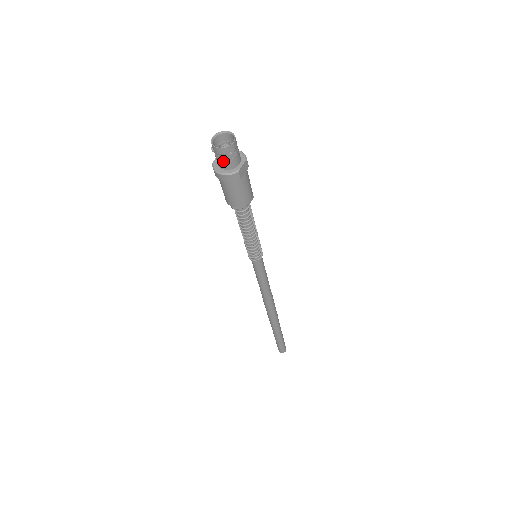
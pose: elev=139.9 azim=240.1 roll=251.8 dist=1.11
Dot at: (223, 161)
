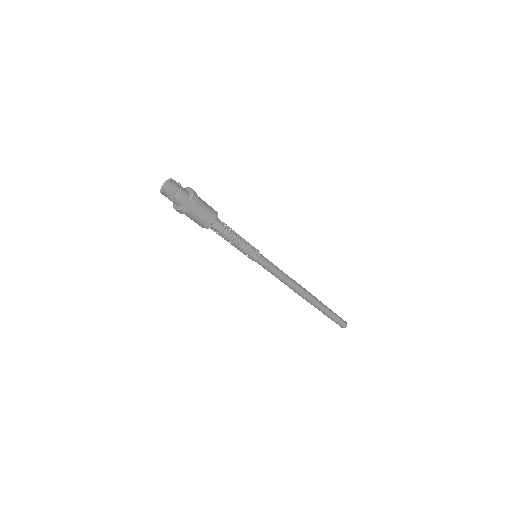
Dot at: (170, 200)
